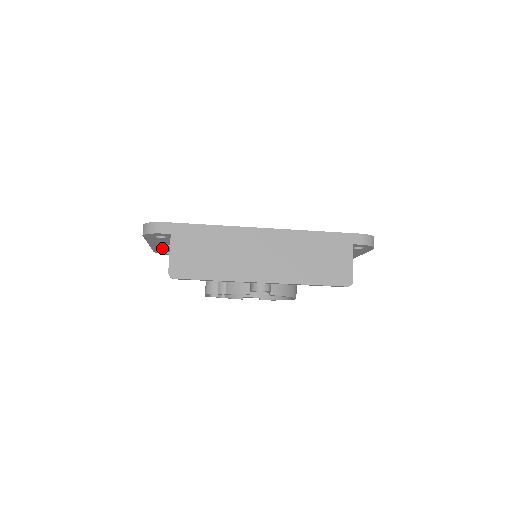
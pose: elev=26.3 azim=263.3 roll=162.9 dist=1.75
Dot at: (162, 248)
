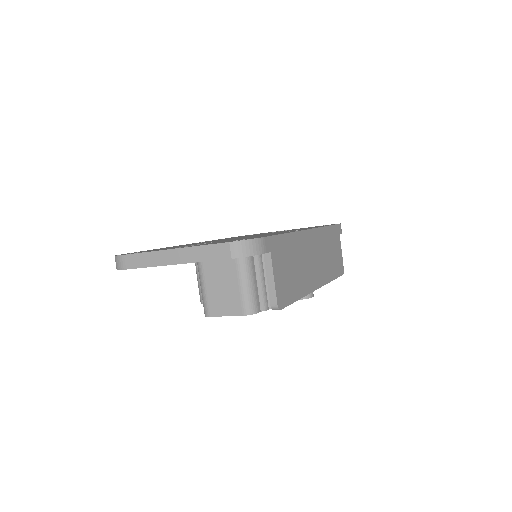
Dot at: occluded
